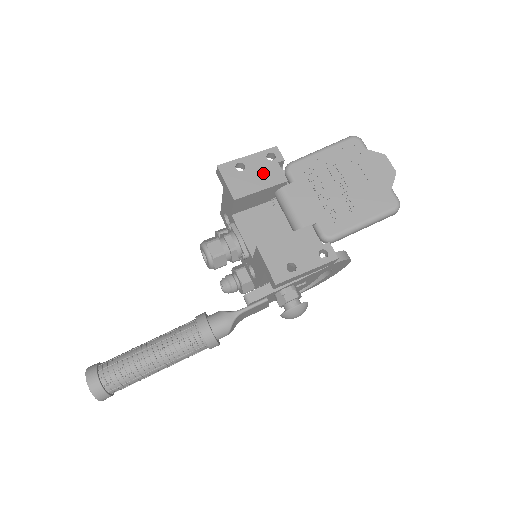
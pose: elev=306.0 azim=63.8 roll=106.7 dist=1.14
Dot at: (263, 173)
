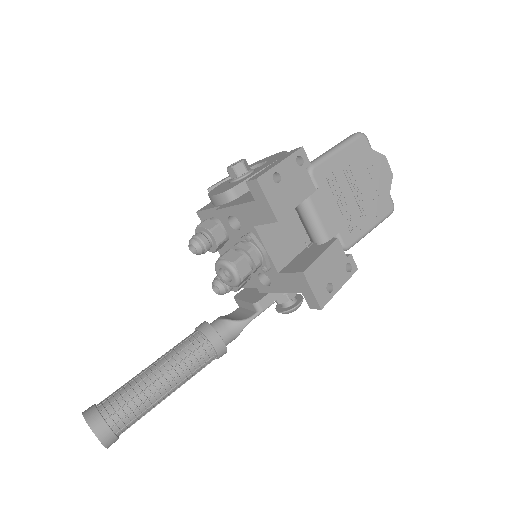
Dot at: (296, 183)
